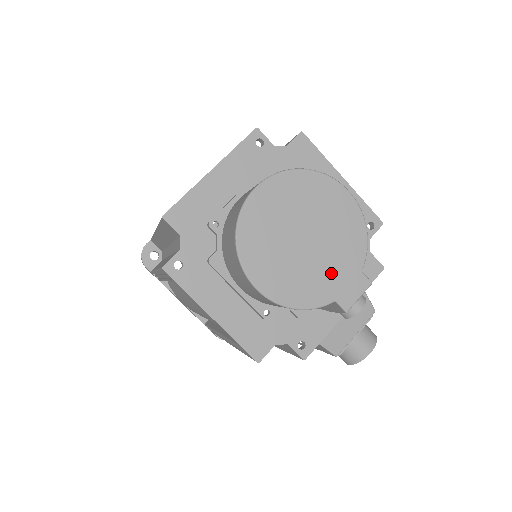
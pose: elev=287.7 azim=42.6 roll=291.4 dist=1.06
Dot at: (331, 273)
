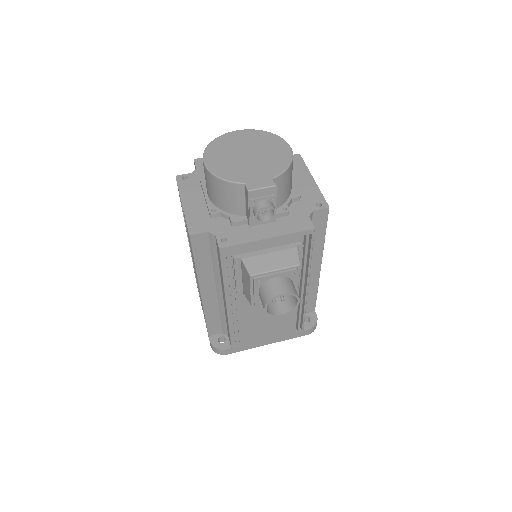
Dot at: (252, 172)
